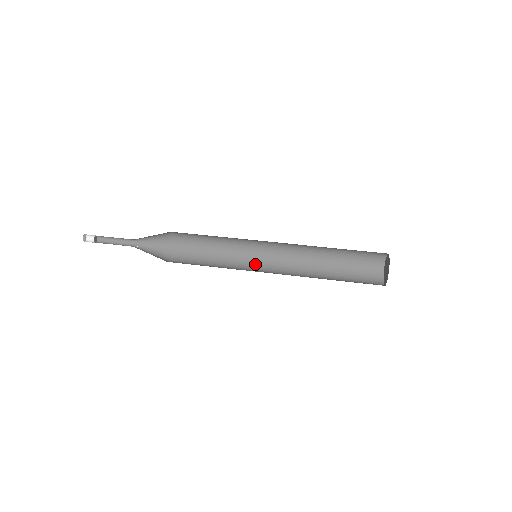
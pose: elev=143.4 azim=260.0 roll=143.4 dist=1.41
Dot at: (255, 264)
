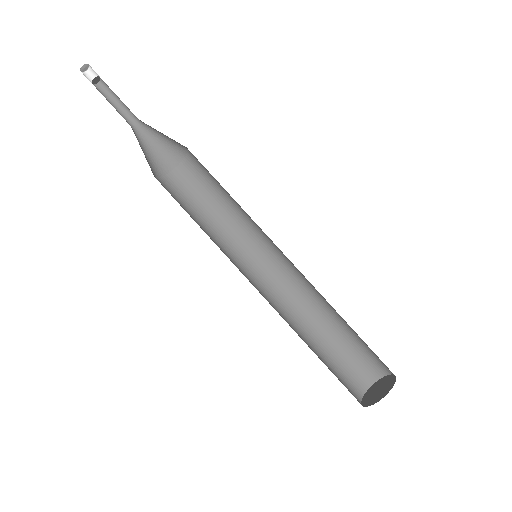
Dot at: (252, 257)
